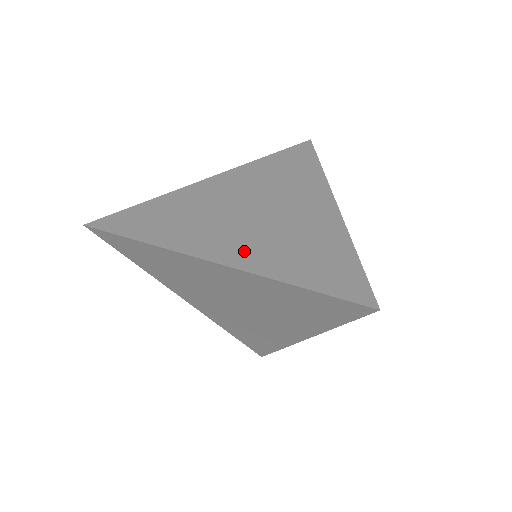
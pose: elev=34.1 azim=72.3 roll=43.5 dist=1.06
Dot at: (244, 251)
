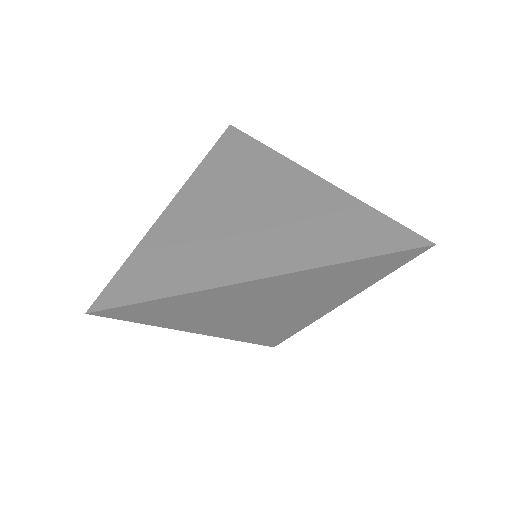
Dot at: (230, 331)
